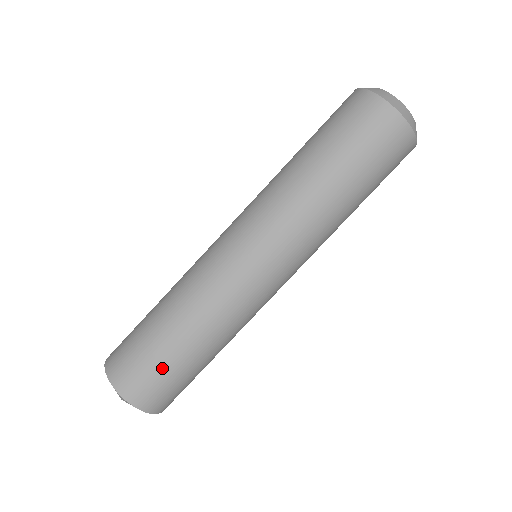
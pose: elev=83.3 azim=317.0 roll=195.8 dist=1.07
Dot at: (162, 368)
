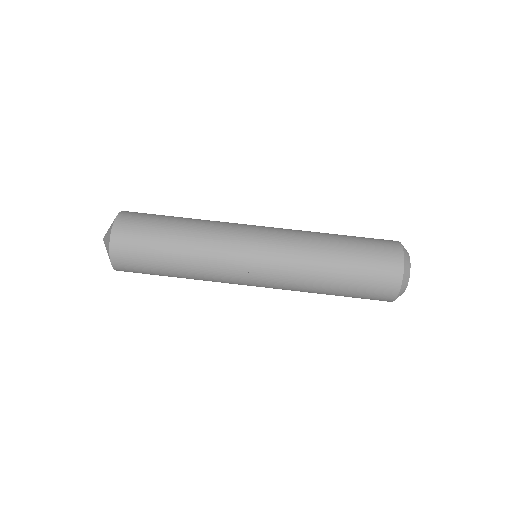
Dot at: (147, 261)
